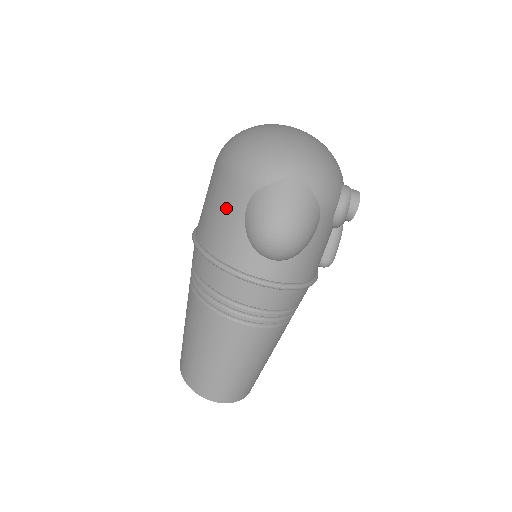
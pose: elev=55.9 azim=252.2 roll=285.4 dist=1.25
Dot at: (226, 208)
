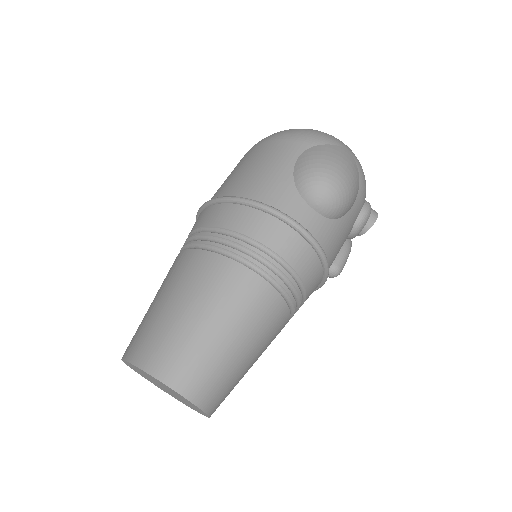
Dot at: (272, 160)
